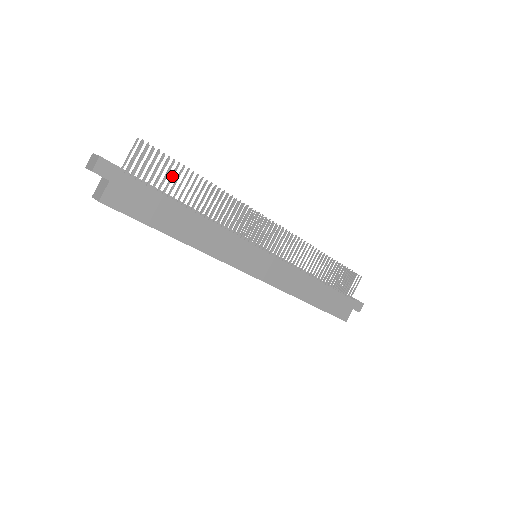
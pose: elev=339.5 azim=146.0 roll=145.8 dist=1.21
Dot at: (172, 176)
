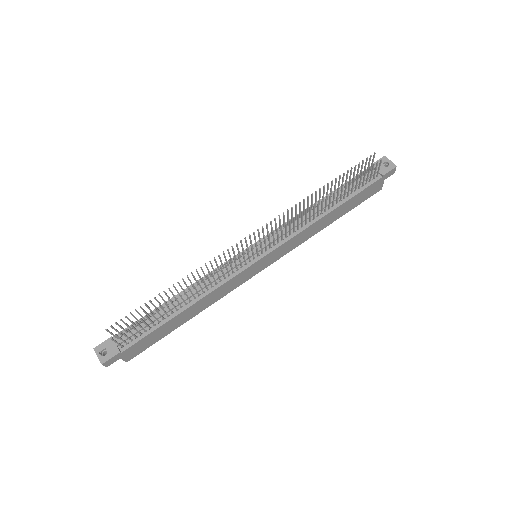
Dot at: (149, 320)
